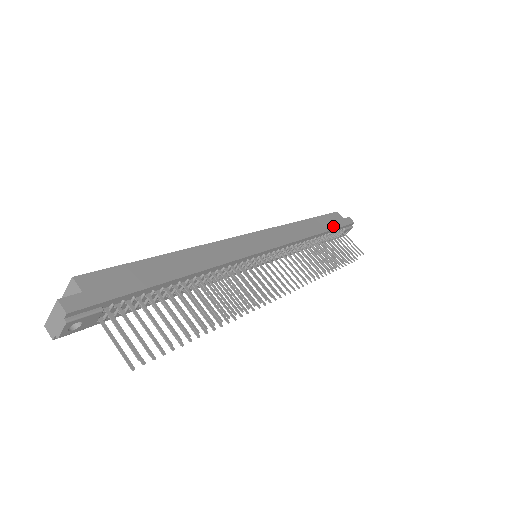
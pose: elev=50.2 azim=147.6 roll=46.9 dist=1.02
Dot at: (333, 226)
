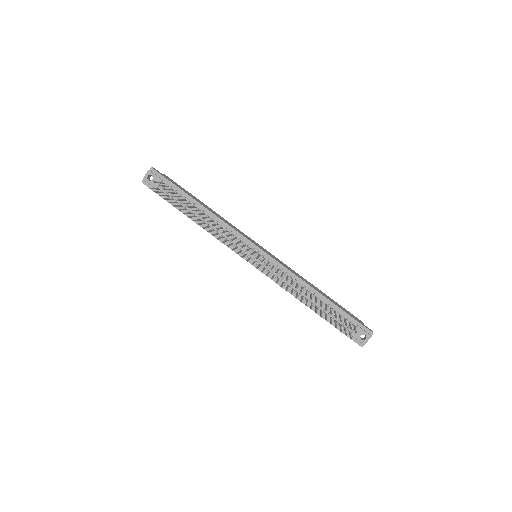
Dot at: (342, 309)
